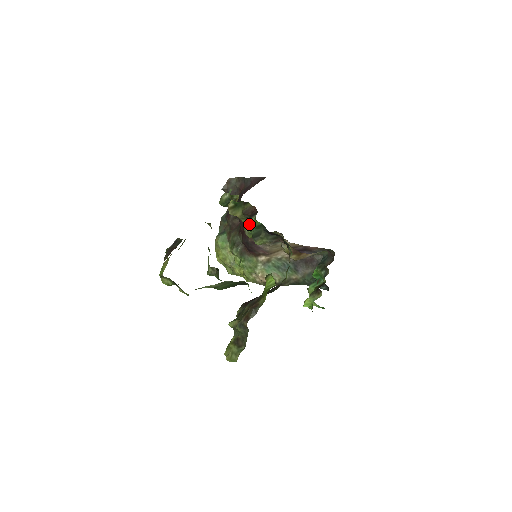
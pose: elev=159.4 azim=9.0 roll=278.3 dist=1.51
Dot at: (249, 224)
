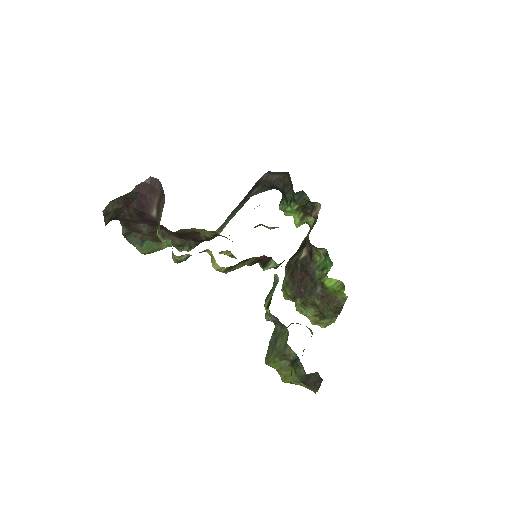
Dot at: occluded
